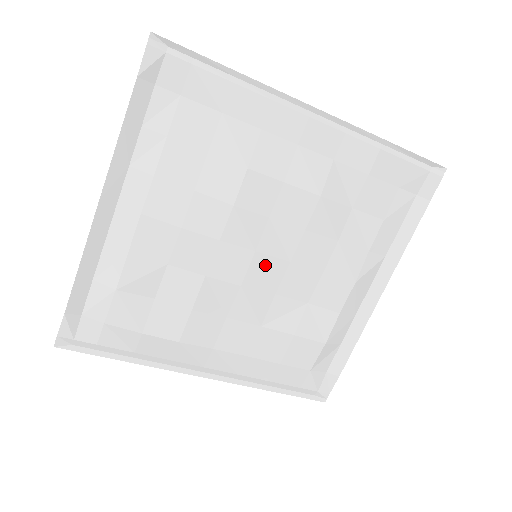
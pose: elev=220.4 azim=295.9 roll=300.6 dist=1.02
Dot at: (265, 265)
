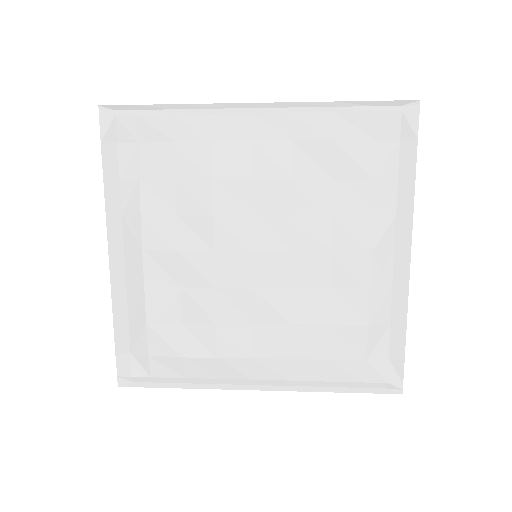
Dot at: (267, 262)
